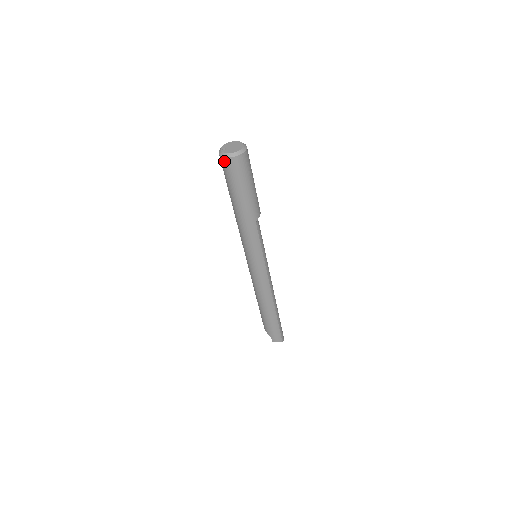
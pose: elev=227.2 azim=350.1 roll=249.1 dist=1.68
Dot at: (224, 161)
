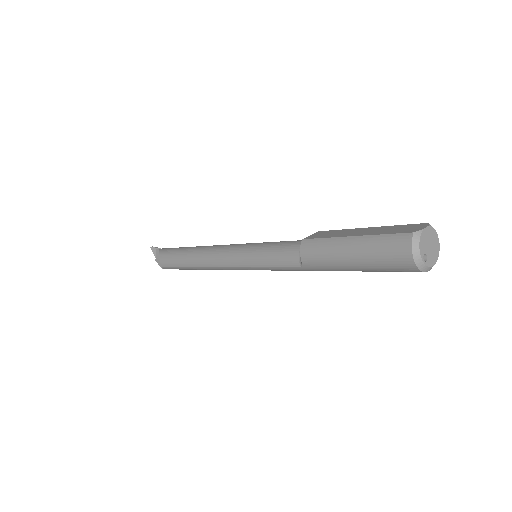
Dot at: occluded
